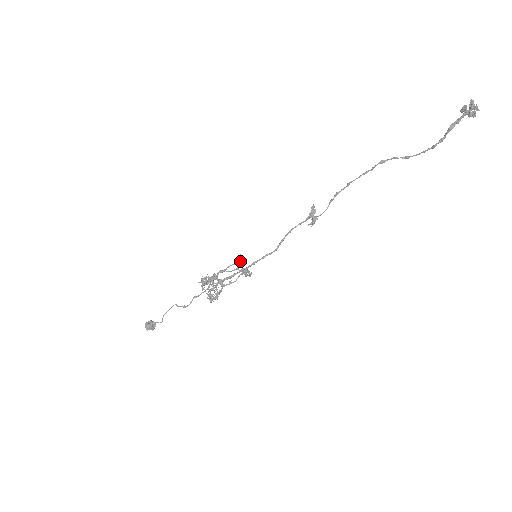
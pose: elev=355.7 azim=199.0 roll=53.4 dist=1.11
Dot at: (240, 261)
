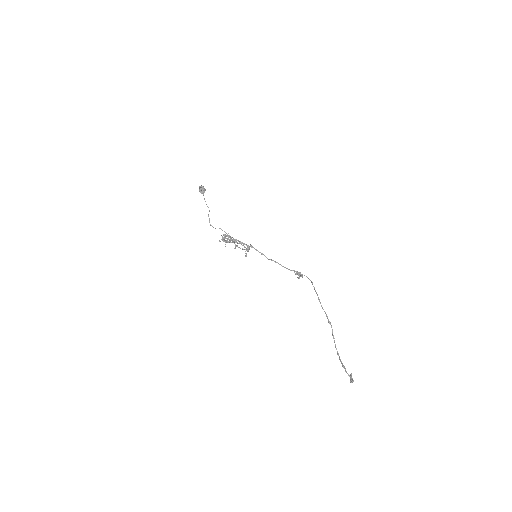
Dot at: (249, 248)
